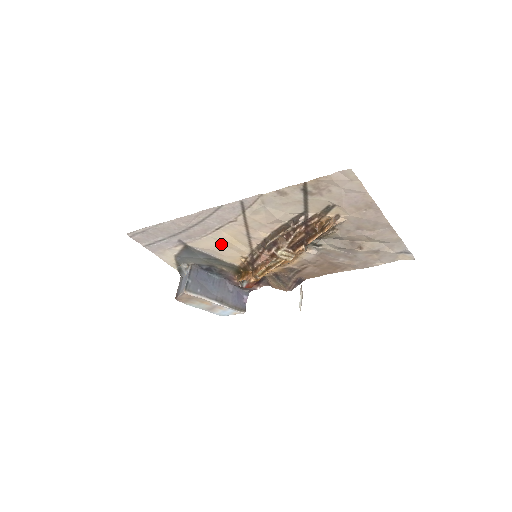
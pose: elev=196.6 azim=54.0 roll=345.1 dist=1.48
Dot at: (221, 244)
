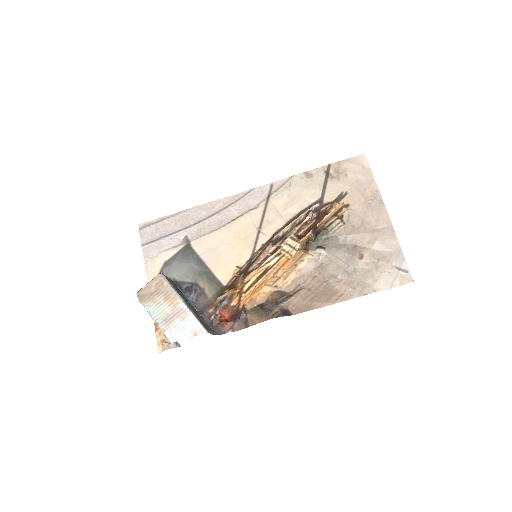
Dot at: (226, 243)
